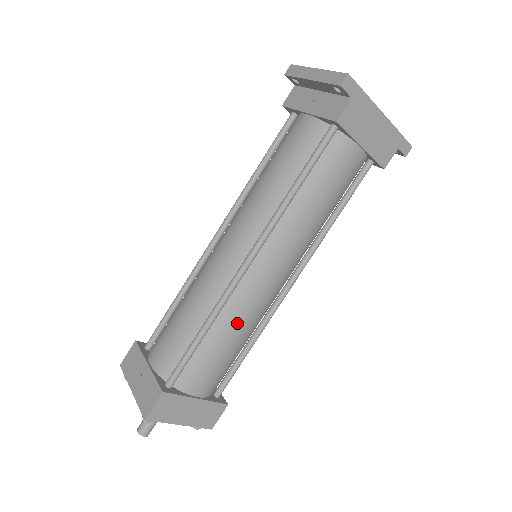
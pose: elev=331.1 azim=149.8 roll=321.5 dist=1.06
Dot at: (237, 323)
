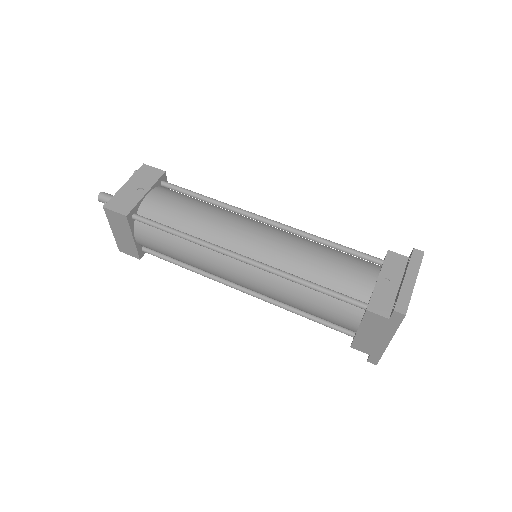
Dot at: (195, 258)
